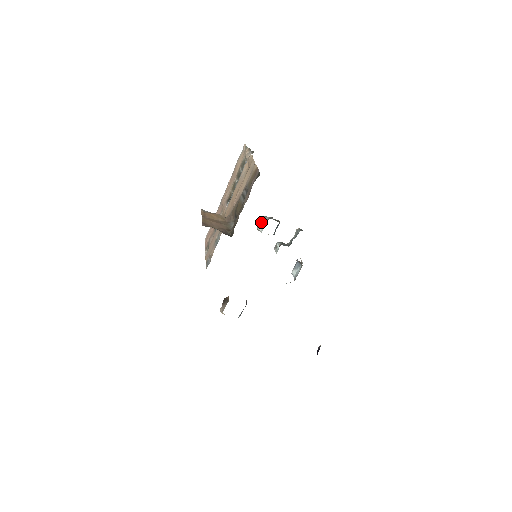
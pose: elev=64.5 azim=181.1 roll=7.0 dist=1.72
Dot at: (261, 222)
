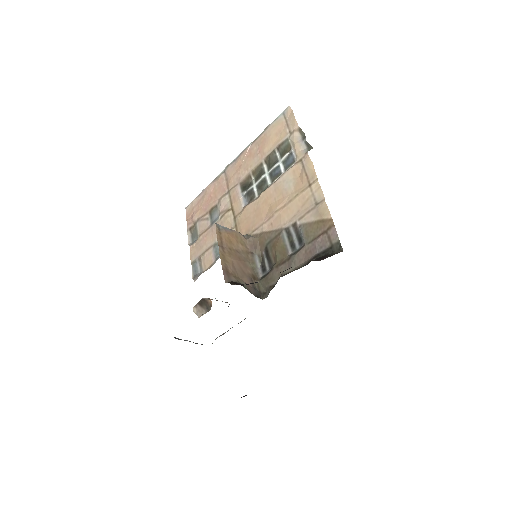
Dot at: occluded
